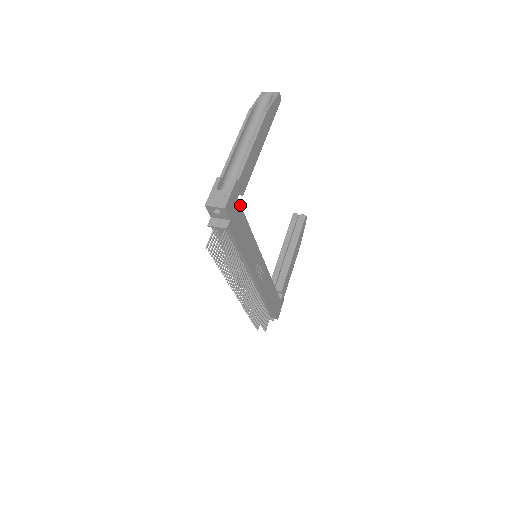
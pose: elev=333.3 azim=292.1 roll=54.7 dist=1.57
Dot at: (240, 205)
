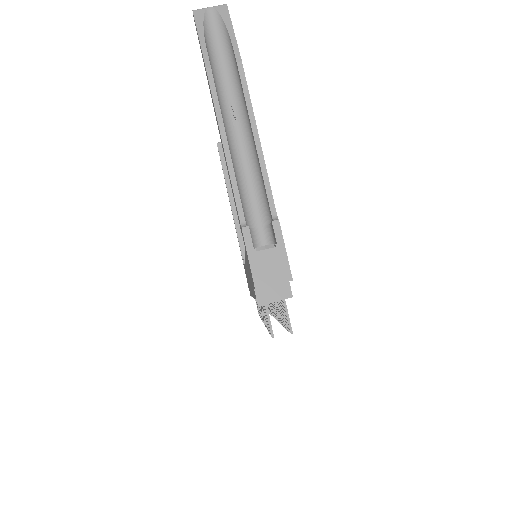
Dot at: occluded
